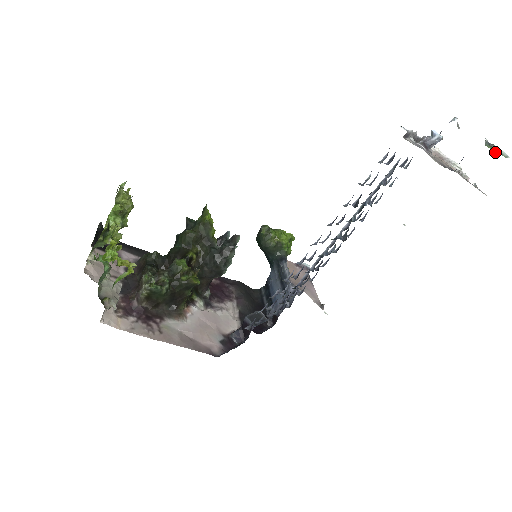
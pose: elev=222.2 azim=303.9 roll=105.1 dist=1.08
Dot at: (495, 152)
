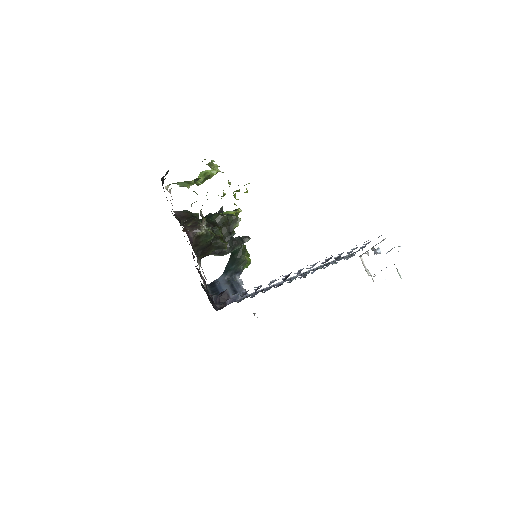
Dot at: occluded
